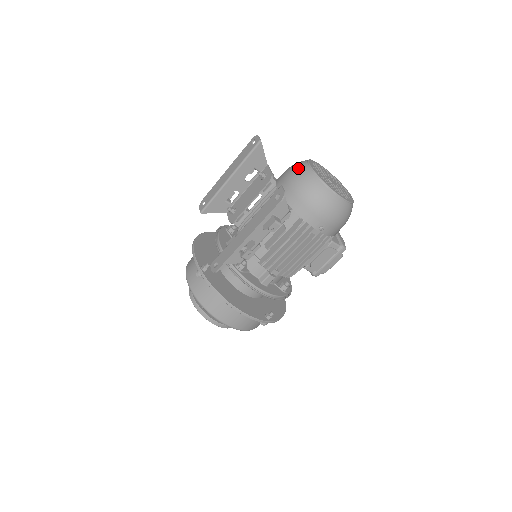
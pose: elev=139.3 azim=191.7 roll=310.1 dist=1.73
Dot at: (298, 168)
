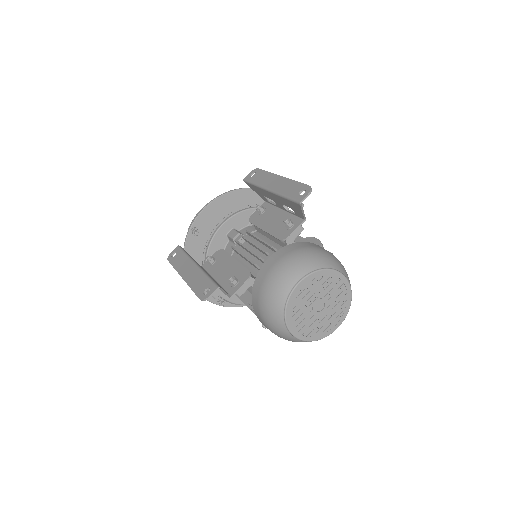
Dot at: (291, 270)
